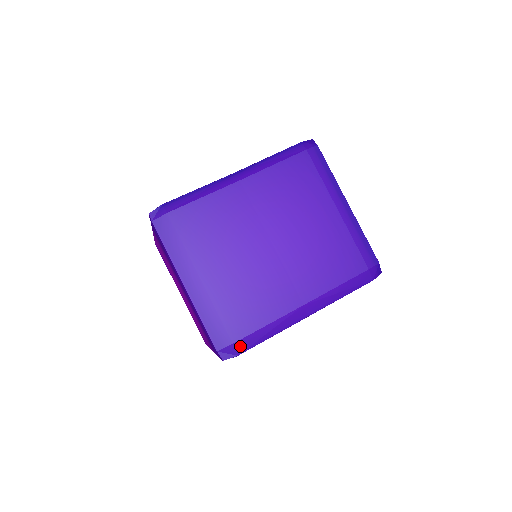
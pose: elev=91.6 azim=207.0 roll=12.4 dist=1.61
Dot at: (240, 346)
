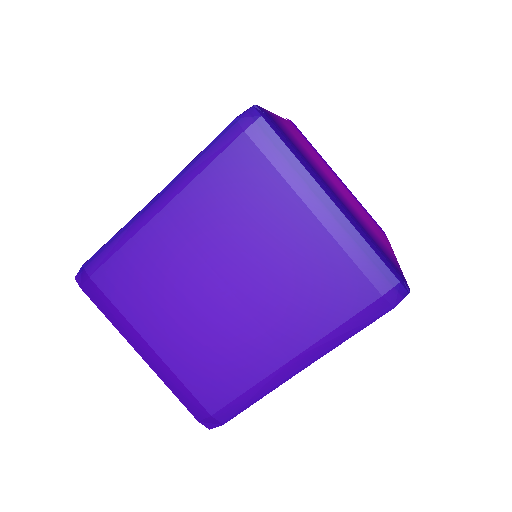
Dot at: (221, 416)
